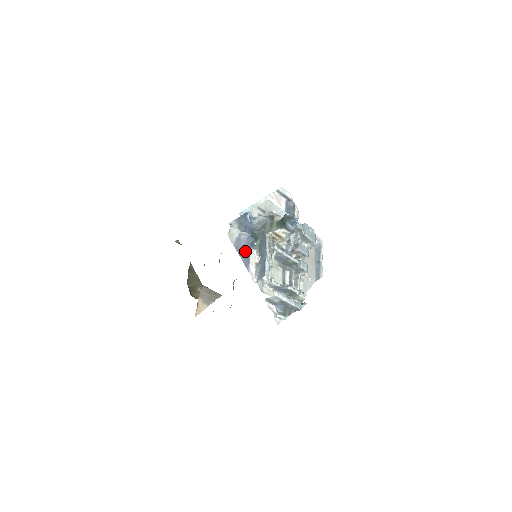
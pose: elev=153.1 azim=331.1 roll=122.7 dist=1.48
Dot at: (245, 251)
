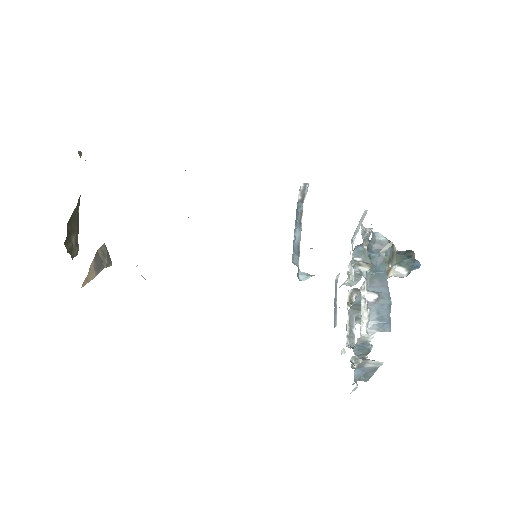
Dot at: occluded
